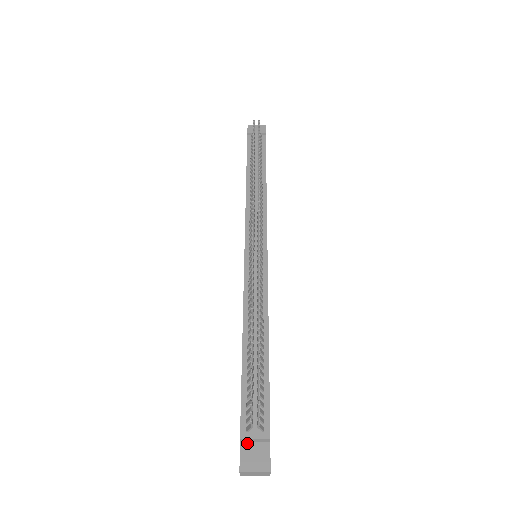
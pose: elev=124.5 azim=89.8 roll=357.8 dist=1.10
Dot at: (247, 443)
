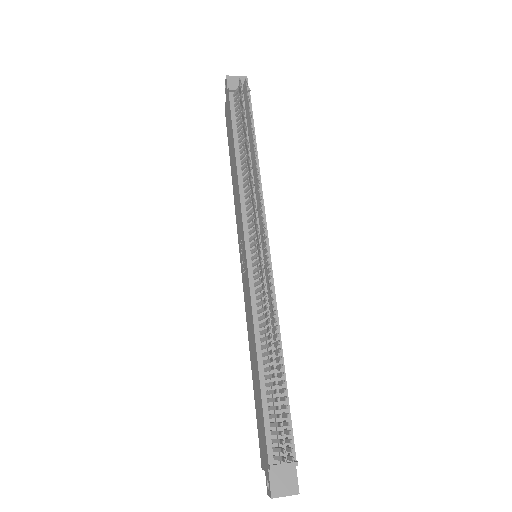
Dot at: (275, 470)
